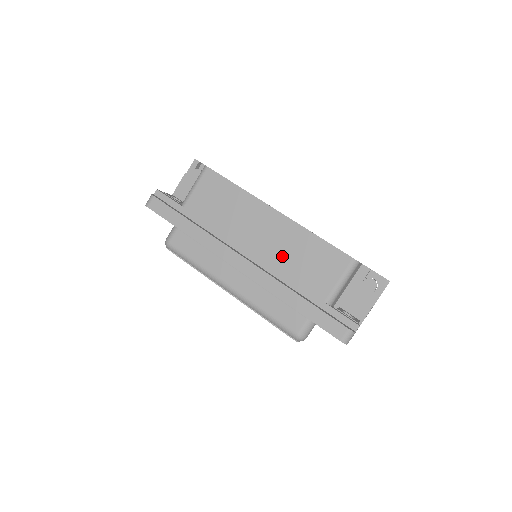
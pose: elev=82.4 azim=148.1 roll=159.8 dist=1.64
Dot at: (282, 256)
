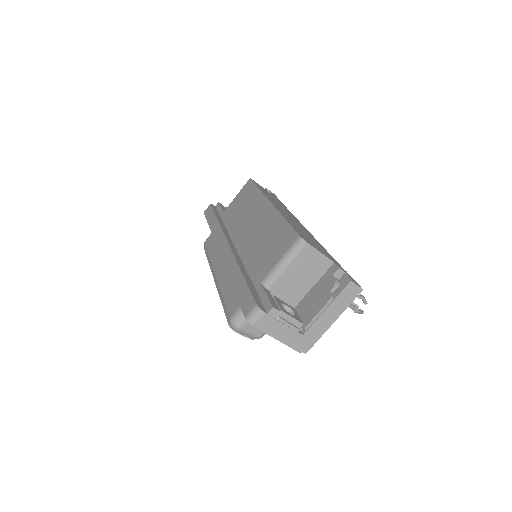
Dot at: (255, 241)
